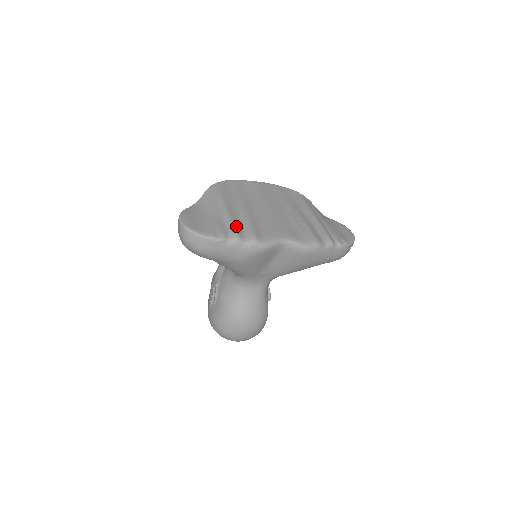
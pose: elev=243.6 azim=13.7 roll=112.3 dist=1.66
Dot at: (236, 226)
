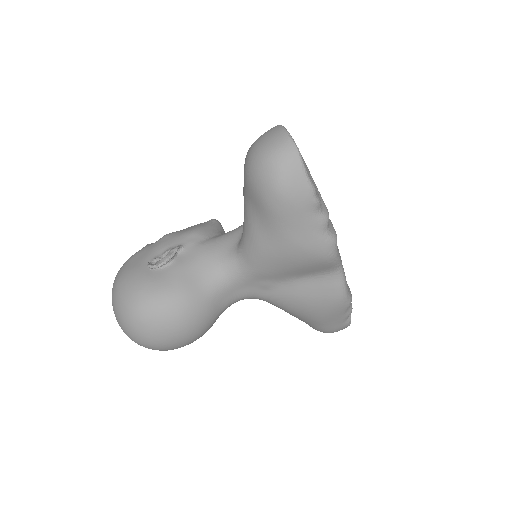
Dot at: occluded
